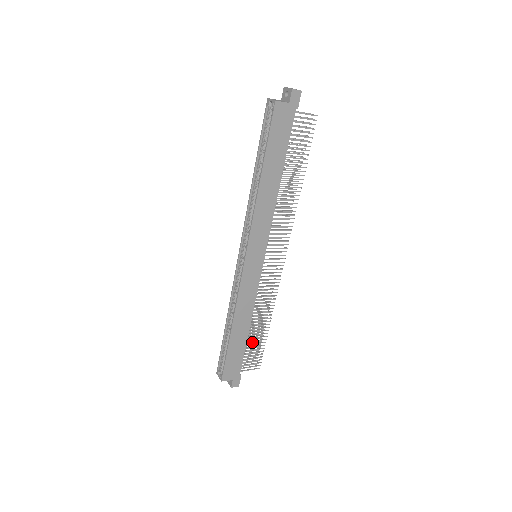
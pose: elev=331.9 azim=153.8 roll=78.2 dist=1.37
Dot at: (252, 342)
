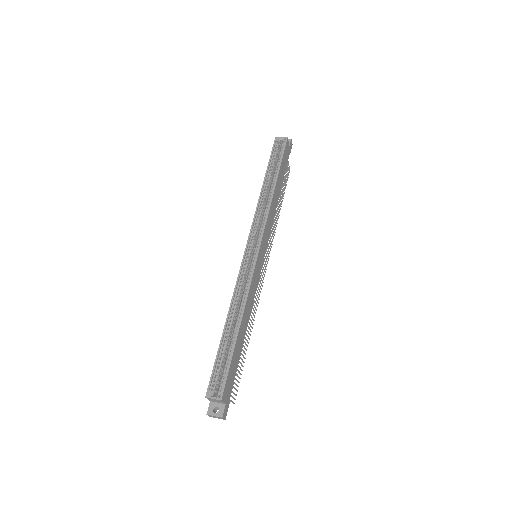
Dot at: occluded
